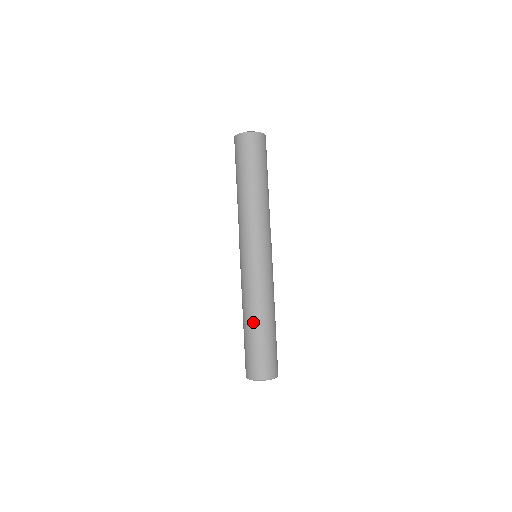
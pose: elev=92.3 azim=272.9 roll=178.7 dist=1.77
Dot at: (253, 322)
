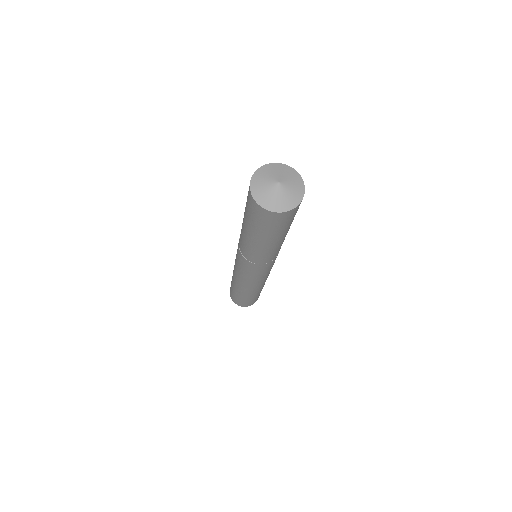
Dot at: (241, 292)
